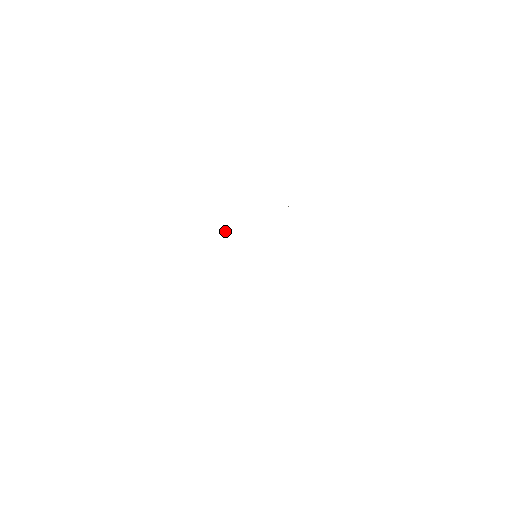
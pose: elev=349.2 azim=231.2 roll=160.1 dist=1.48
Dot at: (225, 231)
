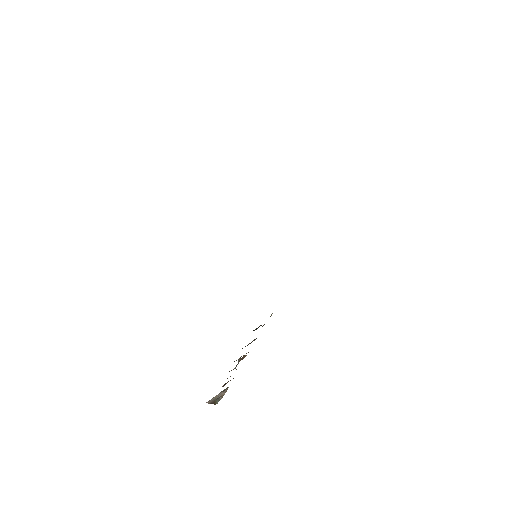
Dot at: occluded
